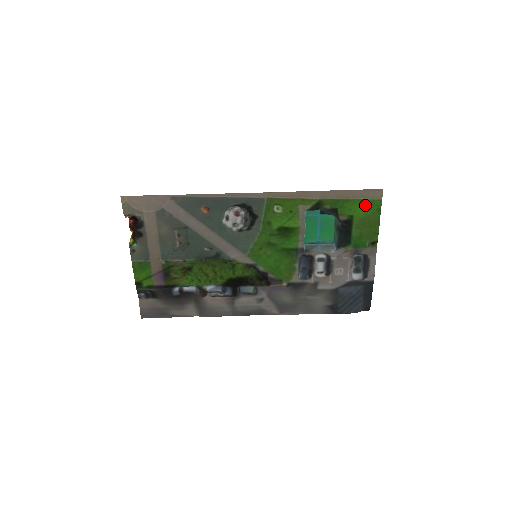
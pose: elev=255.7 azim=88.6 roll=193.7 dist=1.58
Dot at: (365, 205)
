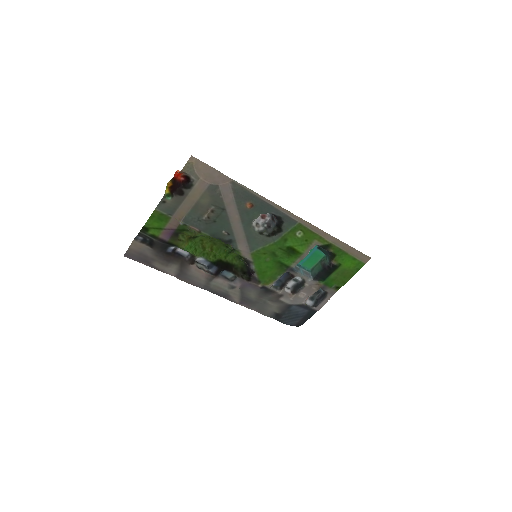
Dot at: (353, 262)
